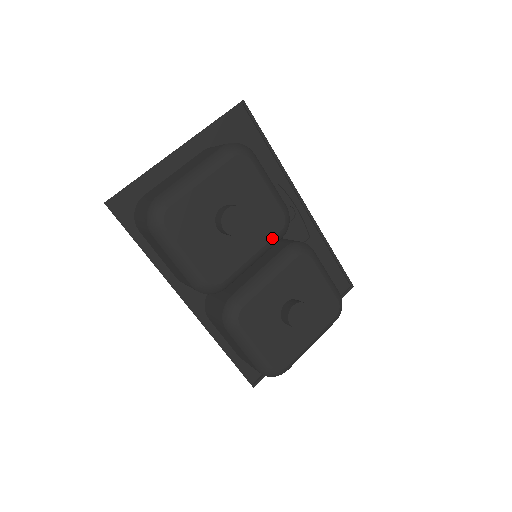
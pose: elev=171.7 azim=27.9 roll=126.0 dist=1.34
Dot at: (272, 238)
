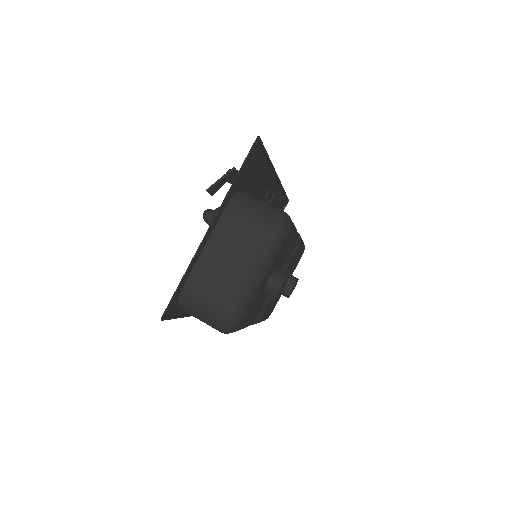
Dot at: occluded
